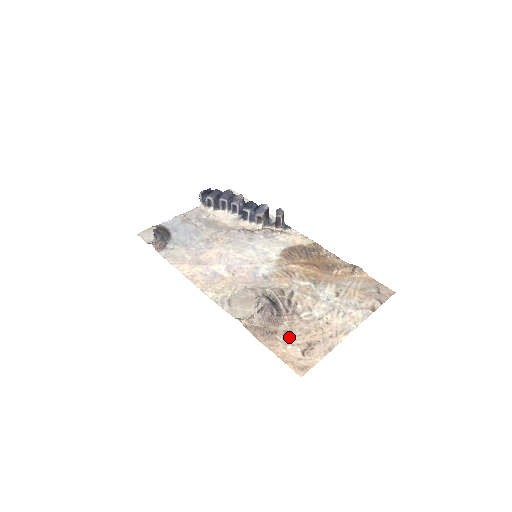
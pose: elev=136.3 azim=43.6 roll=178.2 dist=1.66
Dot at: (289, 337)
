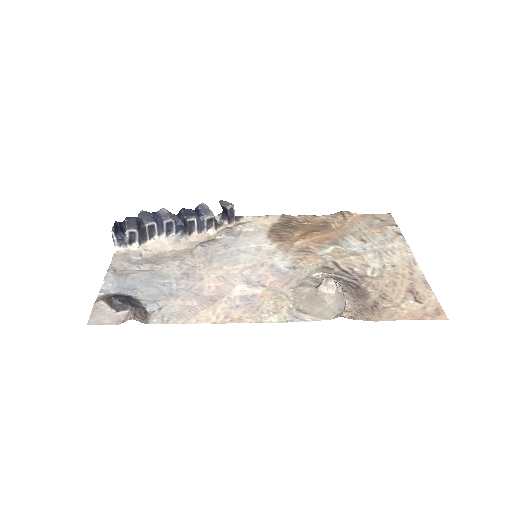
Dot at: (390, 298)
